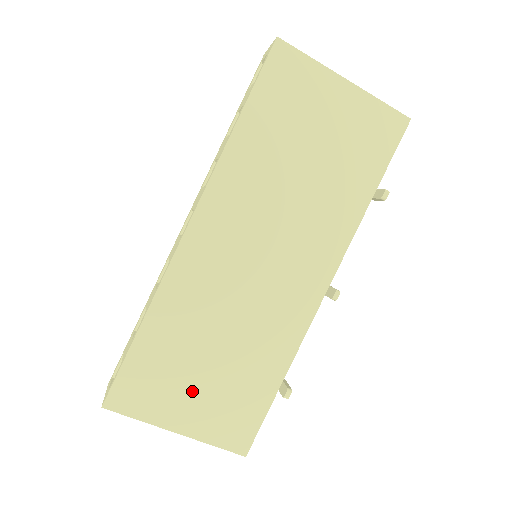
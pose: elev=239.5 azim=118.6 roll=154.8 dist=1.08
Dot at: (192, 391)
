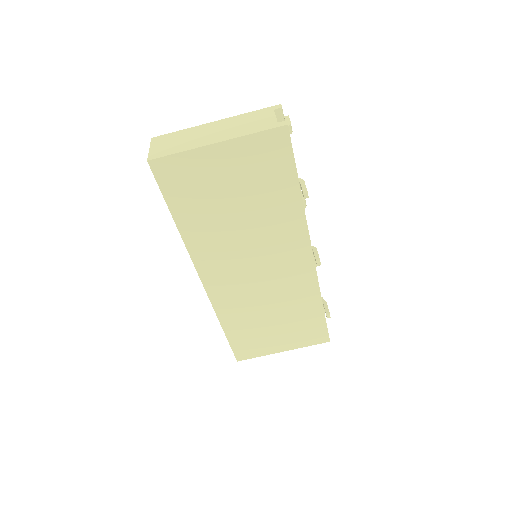
Dot at: (275, 335)
